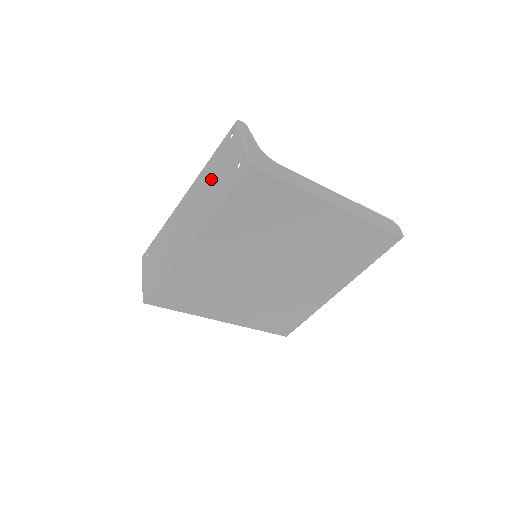
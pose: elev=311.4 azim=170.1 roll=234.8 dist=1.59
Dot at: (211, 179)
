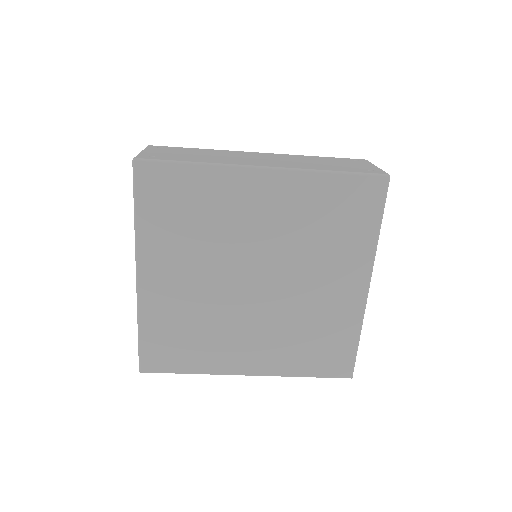
Dot at: (319, 161)
